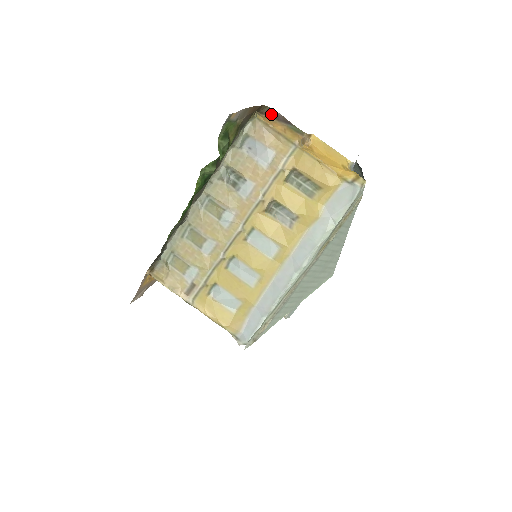
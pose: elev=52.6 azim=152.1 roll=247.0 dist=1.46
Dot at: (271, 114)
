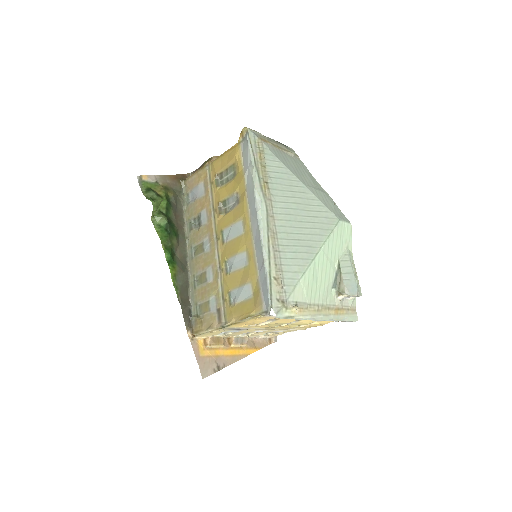
Dot at: occluded
